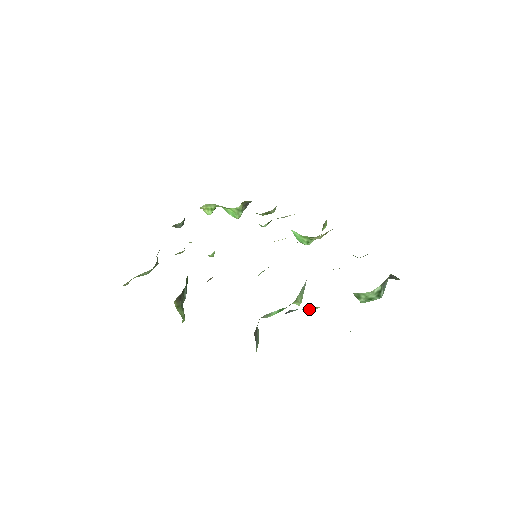
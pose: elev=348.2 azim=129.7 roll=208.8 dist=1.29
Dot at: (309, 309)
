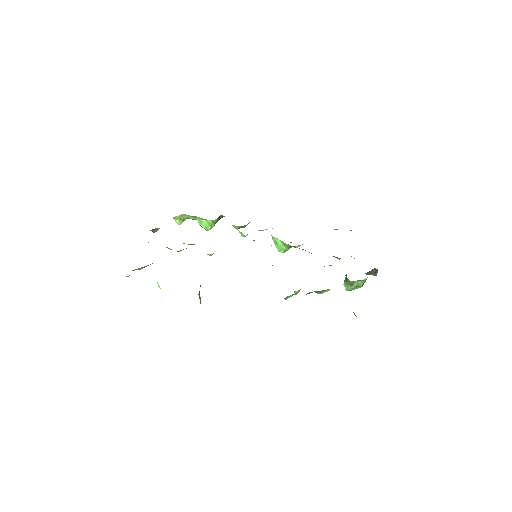
Dot at: (320, 292)
